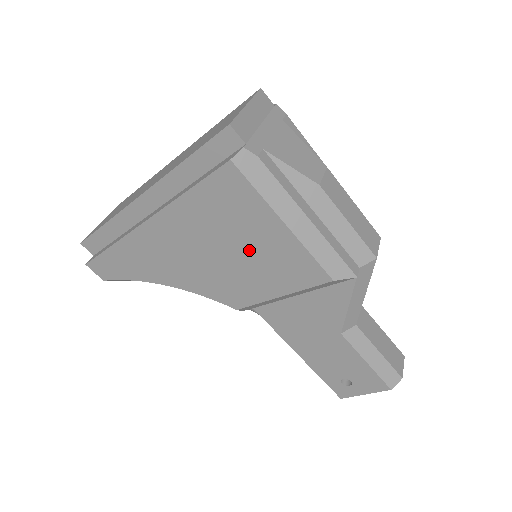
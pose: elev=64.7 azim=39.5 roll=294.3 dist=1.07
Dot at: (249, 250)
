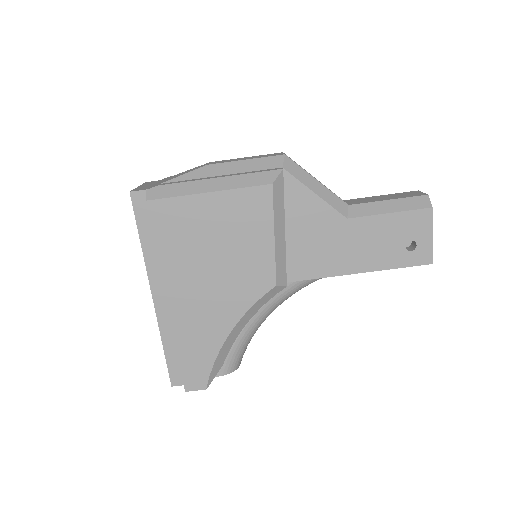
Dot at: (221, 235)
